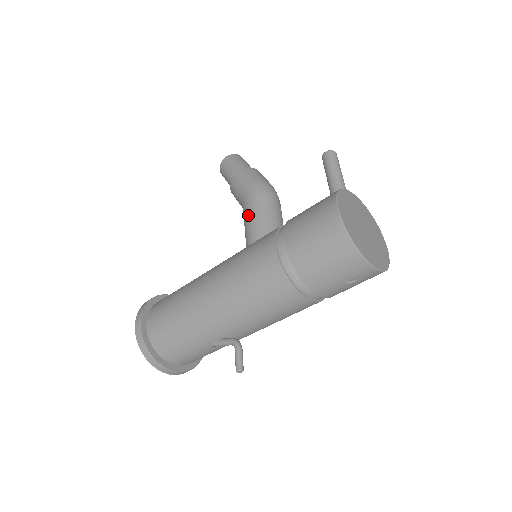
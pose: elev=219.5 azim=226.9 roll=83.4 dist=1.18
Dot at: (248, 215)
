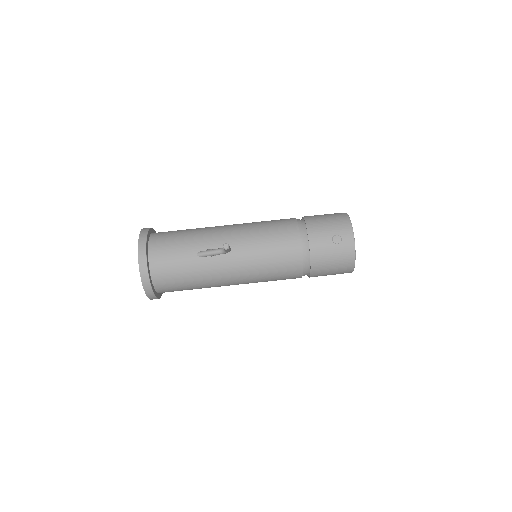
Dot at: occluded
